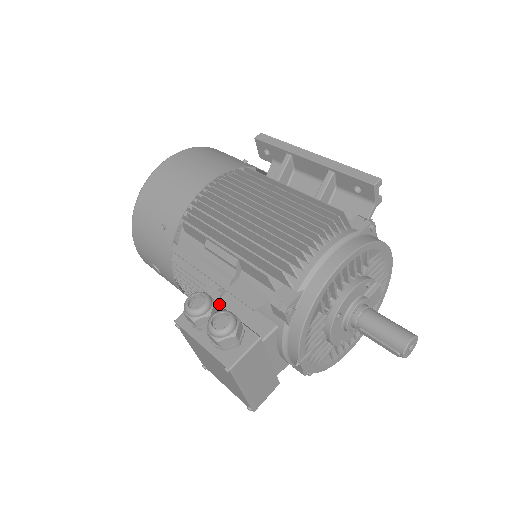
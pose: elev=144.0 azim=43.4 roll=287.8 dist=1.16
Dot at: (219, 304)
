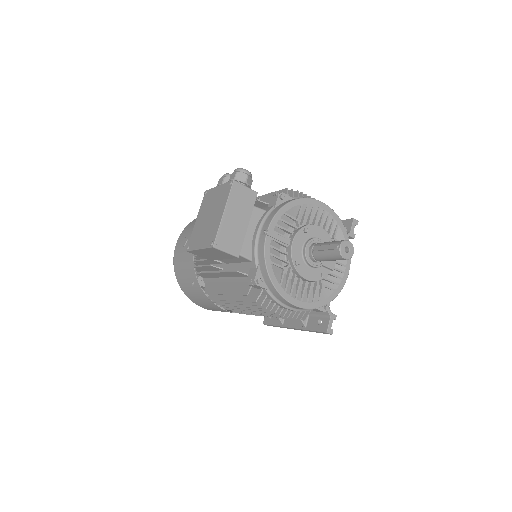
Dot at: occluded
